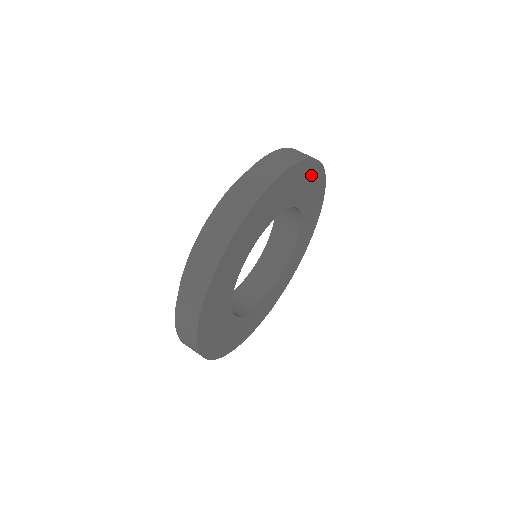
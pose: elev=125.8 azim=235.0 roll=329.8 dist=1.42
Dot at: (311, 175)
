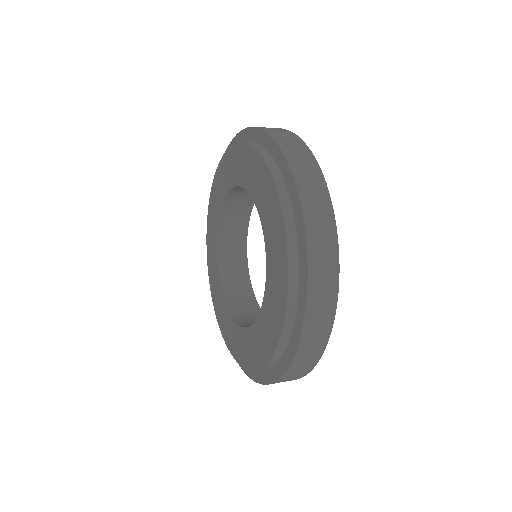
Dot at: occluded
